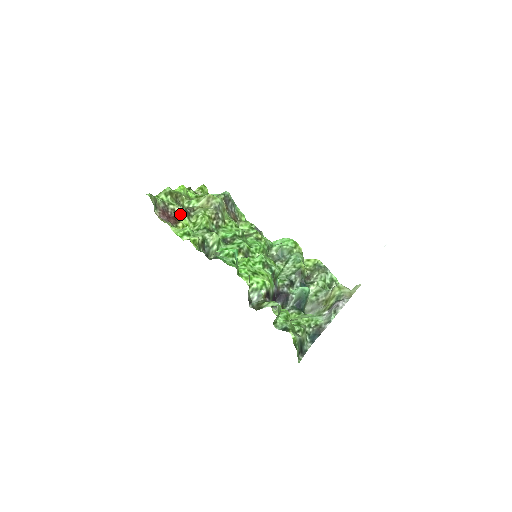
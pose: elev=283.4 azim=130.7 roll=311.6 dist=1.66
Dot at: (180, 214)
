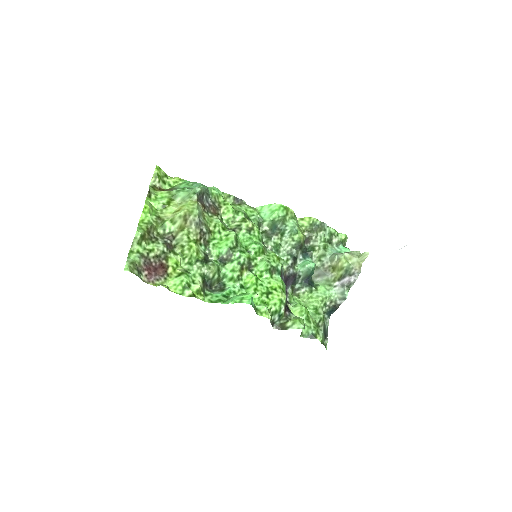
Dot at: (163, 255)
